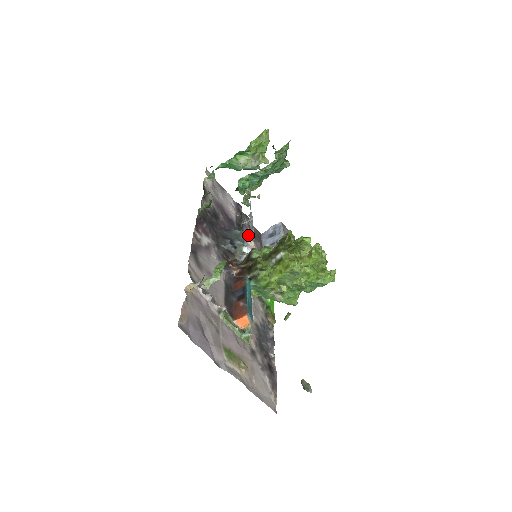
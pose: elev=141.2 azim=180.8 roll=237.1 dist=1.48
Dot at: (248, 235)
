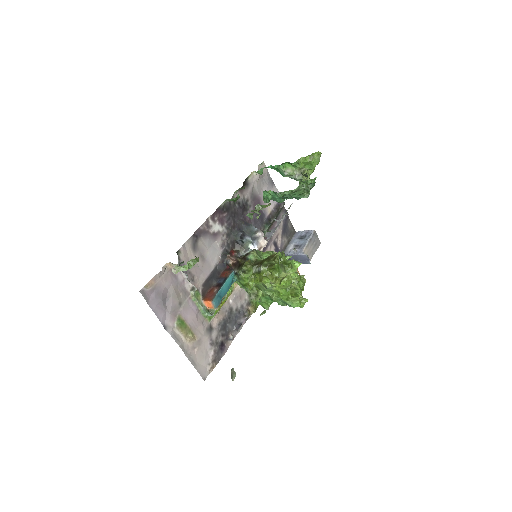
Dot at: (262, 235)
